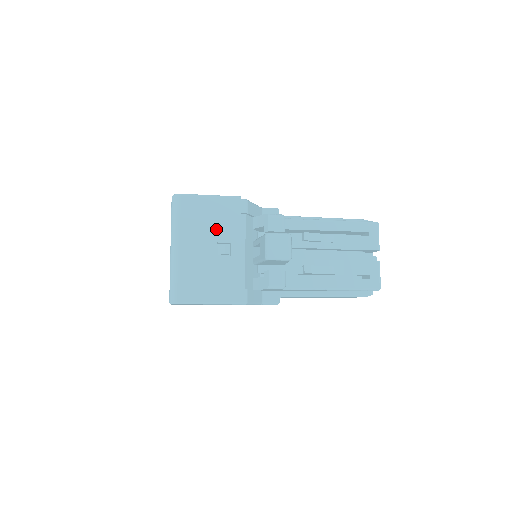
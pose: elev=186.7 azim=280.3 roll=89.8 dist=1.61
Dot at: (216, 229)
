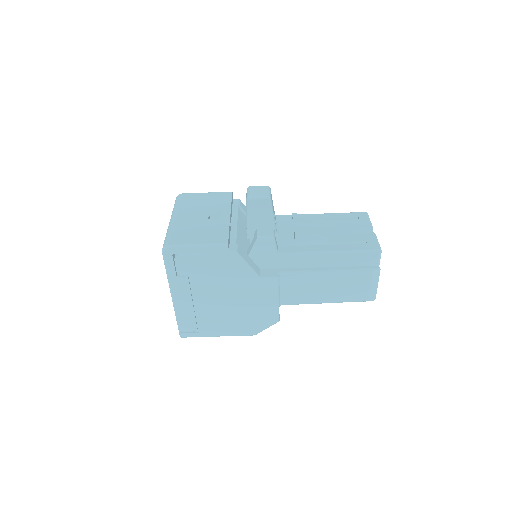
Dot at: (209, 207)
